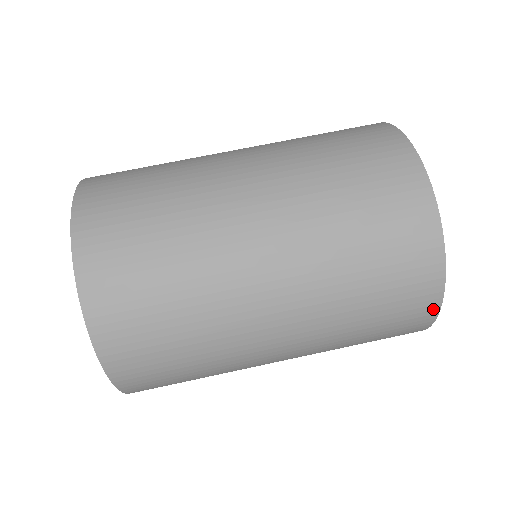
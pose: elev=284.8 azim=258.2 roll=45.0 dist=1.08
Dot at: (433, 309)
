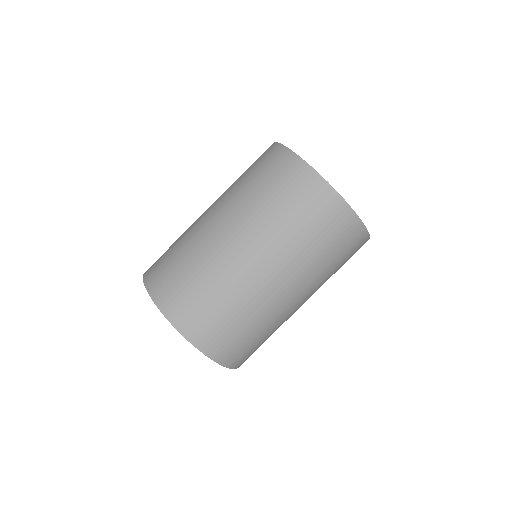
Dot at: (344, 207)
